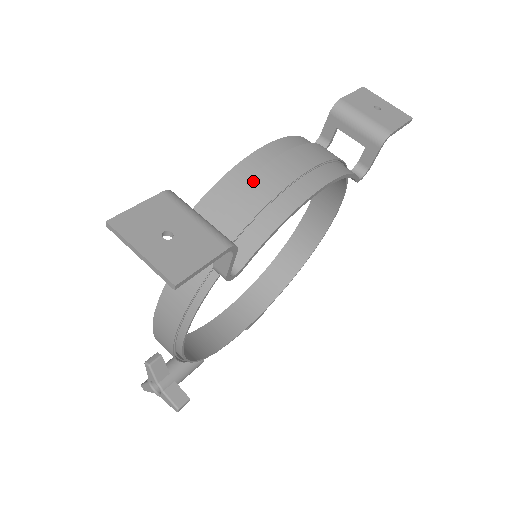
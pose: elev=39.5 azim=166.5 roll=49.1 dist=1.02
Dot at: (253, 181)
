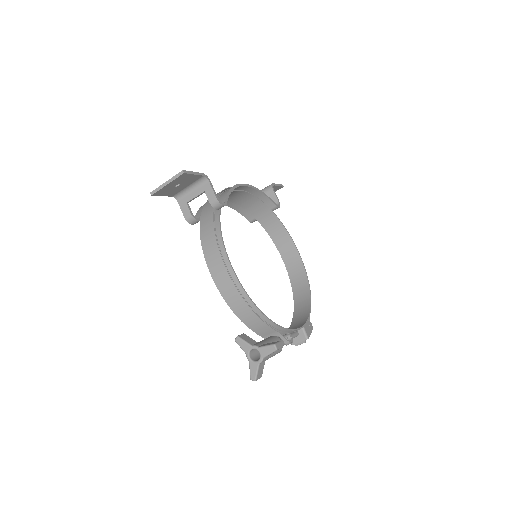
Dot at: occluded
